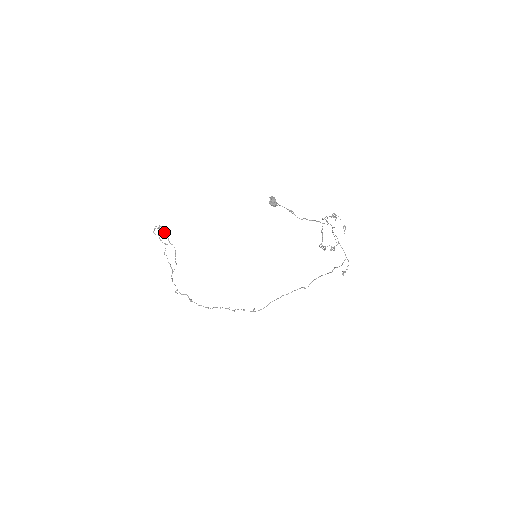
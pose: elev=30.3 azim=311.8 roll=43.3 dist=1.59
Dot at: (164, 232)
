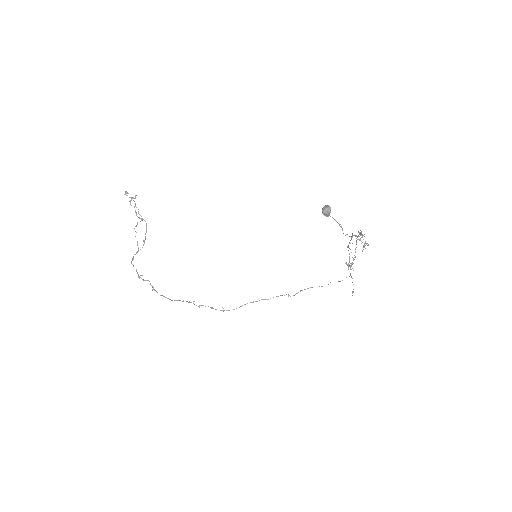
Dot at: occluded
